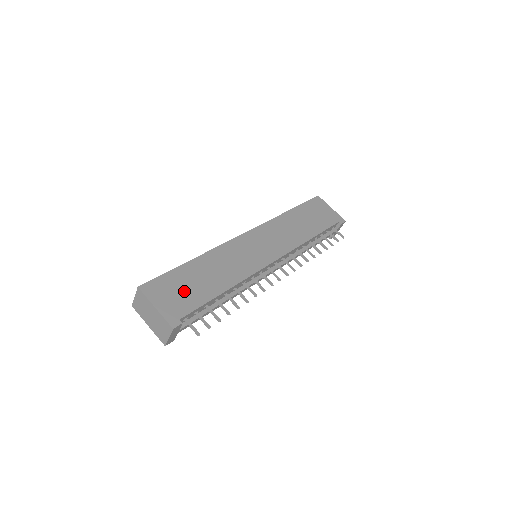
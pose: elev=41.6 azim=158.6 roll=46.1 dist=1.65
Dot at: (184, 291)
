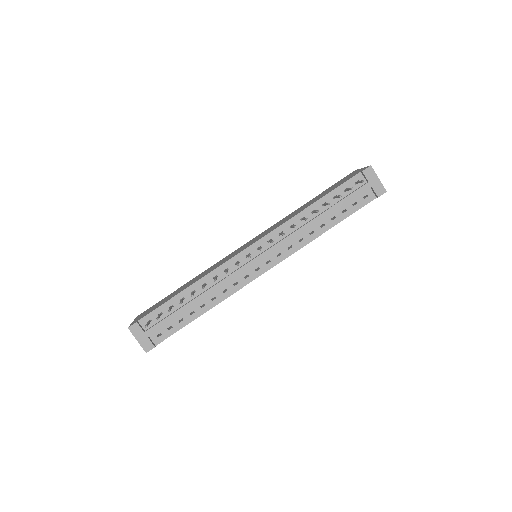
Dot at: occluded
